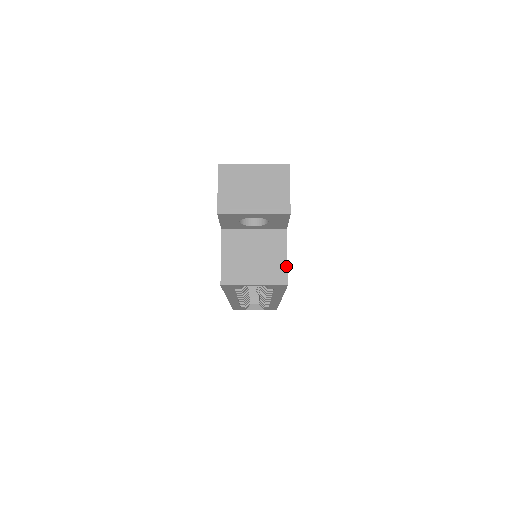
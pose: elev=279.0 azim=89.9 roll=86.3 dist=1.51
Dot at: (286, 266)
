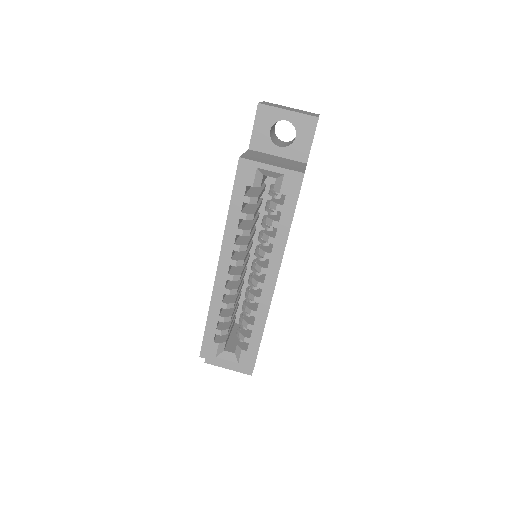
Dot at: (304, 169)
